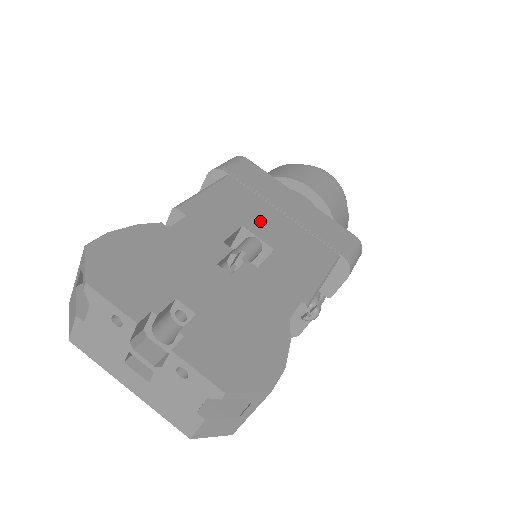
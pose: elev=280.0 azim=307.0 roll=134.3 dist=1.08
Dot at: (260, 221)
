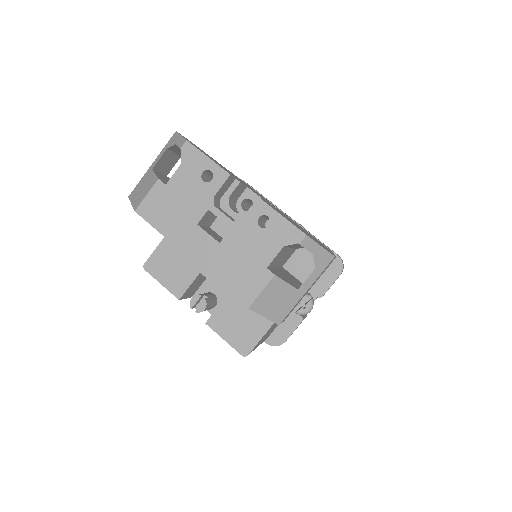
Dot at: occluded
